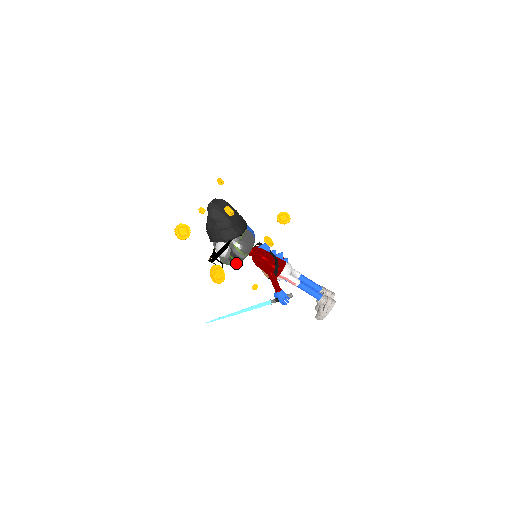
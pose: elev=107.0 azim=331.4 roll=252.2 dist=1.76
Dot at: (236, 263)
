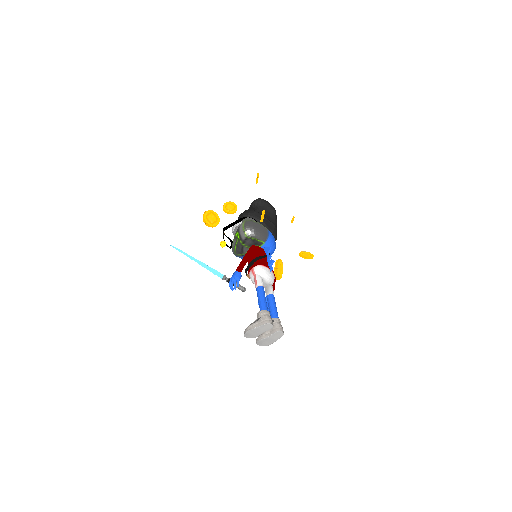
Dot at: (237, 247)
